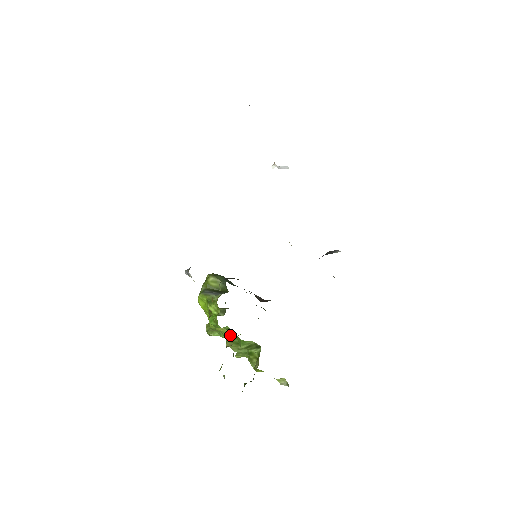
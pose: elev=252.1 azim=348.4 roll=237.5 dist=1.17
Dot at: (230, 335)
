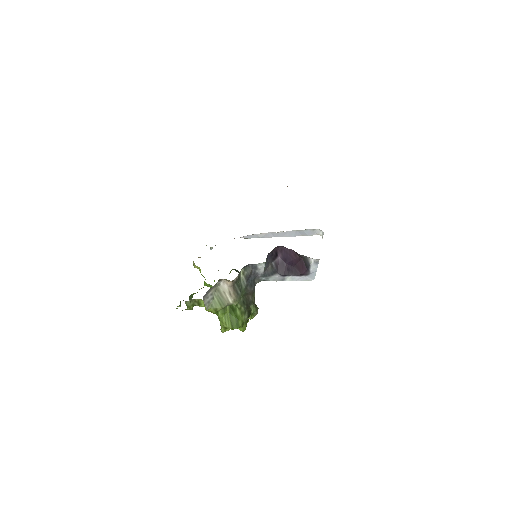
Dot at: occluded
